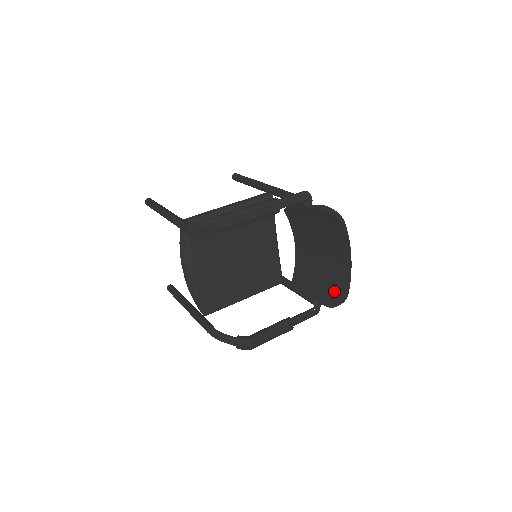
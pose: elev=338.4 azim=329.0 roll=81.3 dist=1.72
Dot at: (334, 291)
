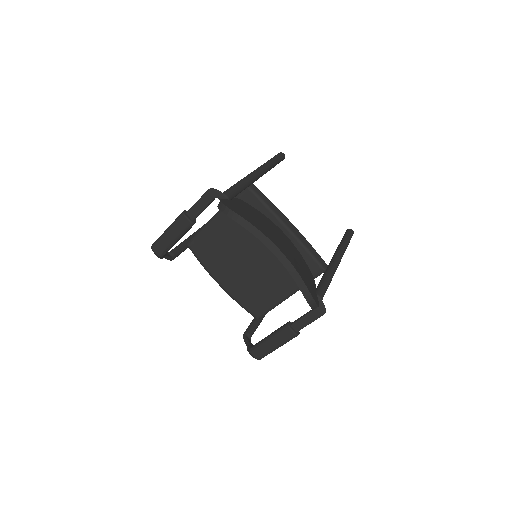
Dot at: occluded
